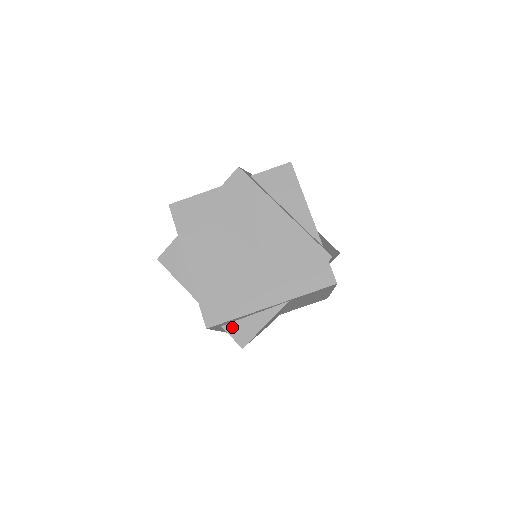
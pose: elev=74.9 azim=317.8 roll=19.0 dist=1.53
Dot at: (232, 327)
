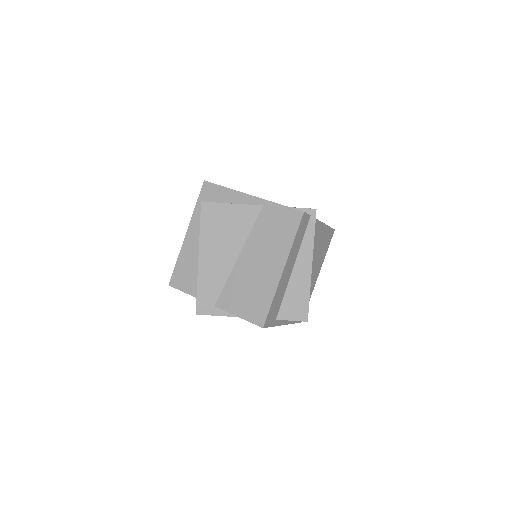
Dot at: occluded
